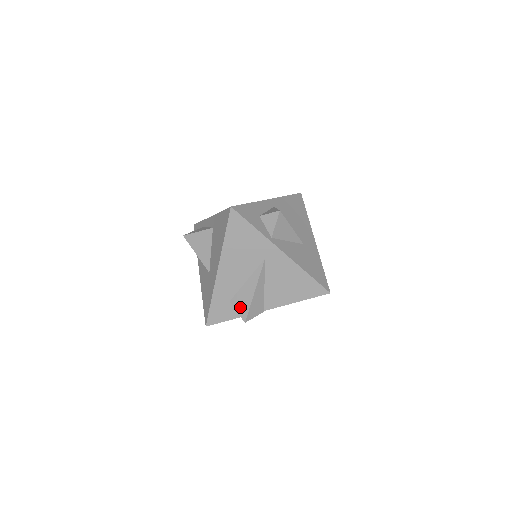
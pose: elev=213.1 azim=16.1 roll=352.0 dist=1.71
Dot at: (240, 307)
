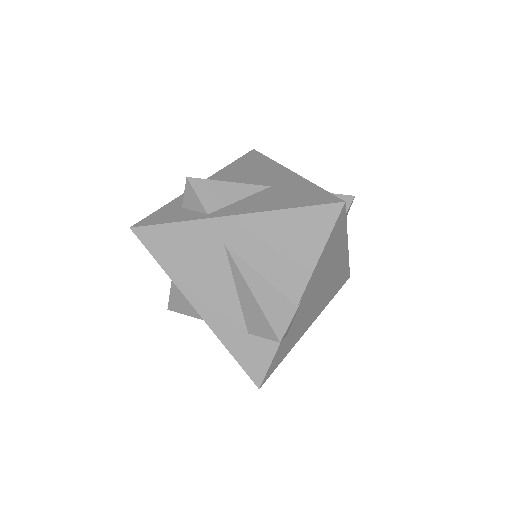
Dot at: (260, 329)
